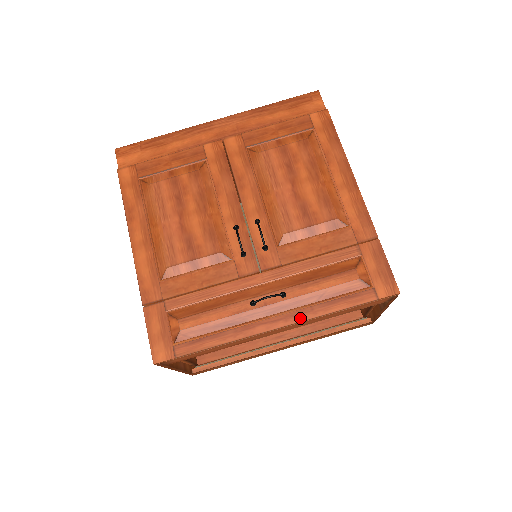
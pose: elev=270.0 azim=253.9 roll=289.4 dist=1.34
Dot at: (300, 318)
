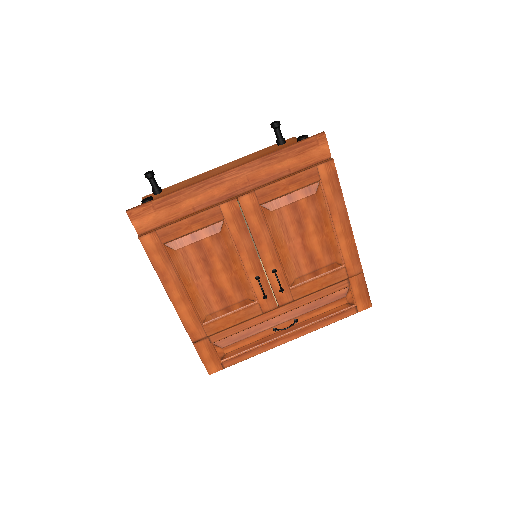
Dot at: (307, 332)
